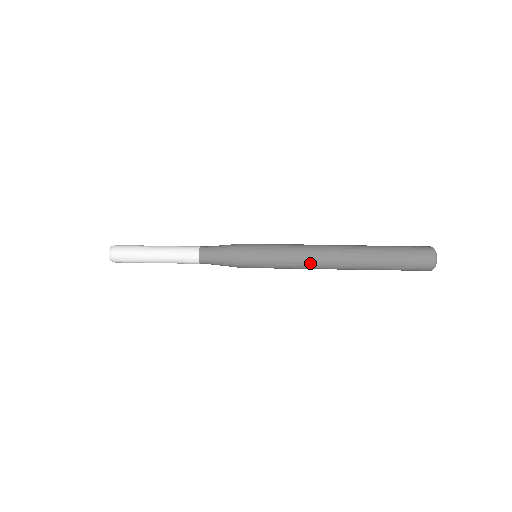
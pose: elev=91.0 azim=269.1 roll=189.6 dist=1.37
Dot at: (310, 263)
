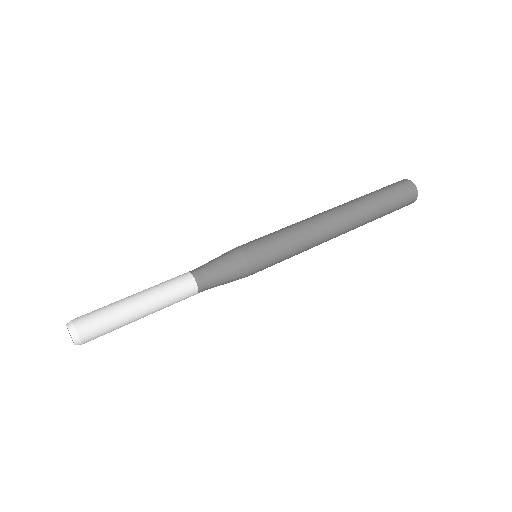
Dot at: (317, 241)
